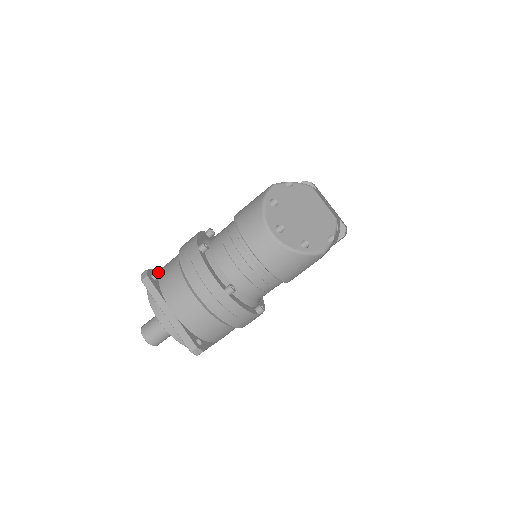
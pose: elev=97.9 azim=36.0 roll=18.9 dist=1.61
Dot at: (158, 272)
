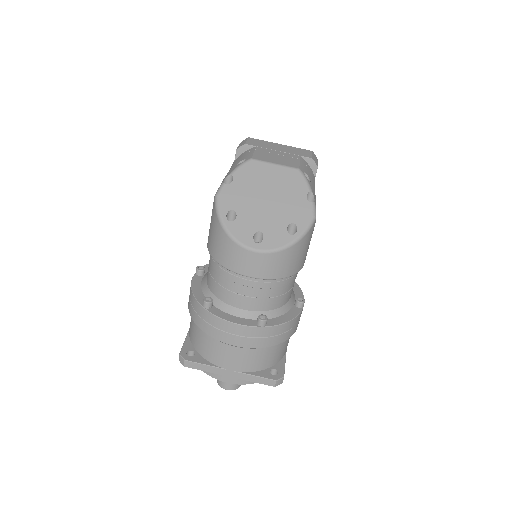
Dot at: (190, 342)
